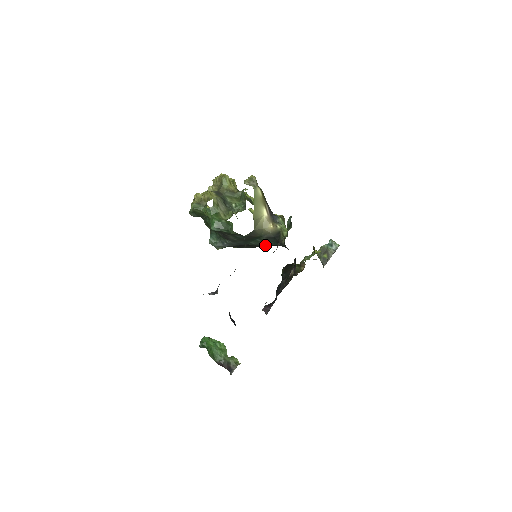
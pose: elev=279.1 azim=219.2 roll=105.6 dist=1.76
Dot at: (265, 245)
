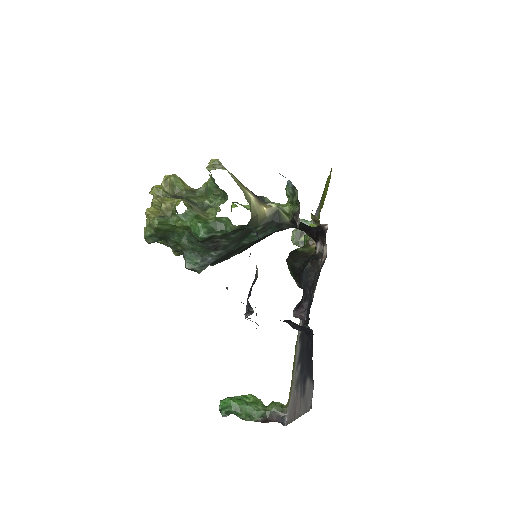
Dot at: (258, 240)
